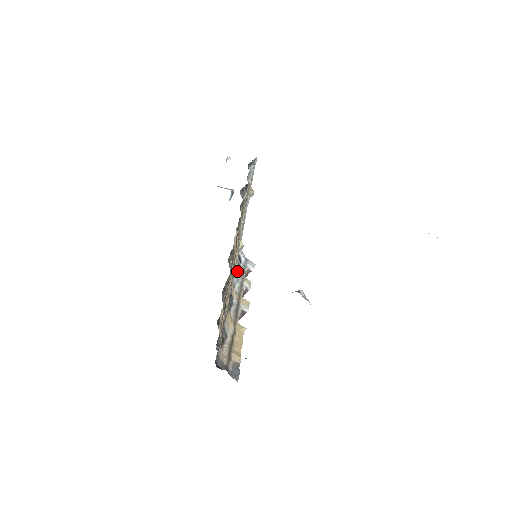
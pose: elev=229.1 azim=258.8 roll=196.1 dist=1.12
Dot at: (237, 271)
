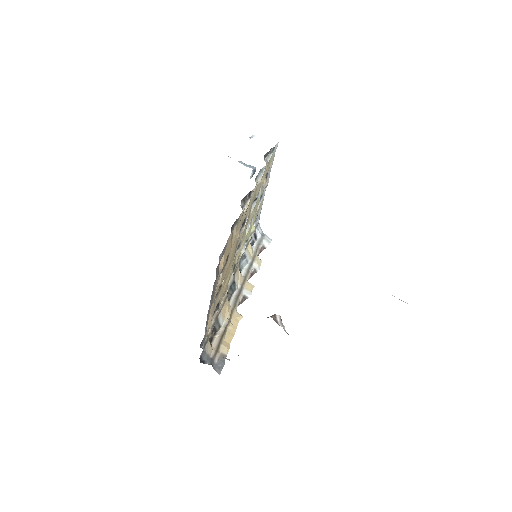
Dot at: (248, 252)
